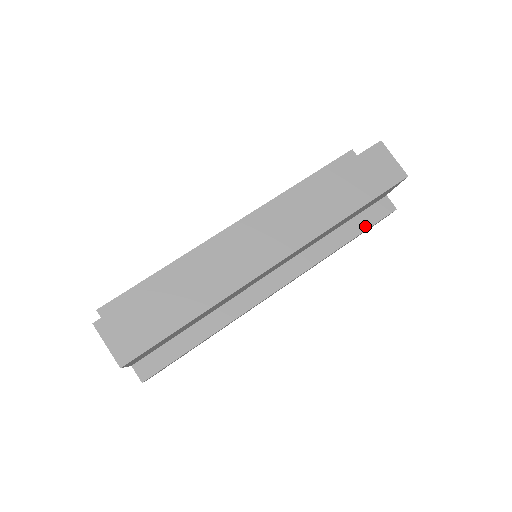
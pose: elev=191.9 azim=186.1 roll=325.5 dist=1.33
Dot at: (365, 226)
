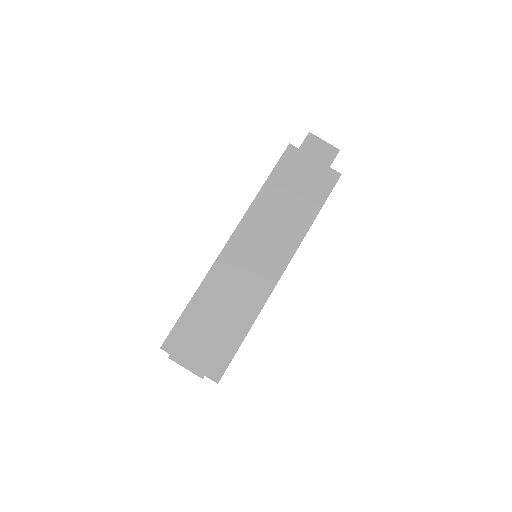
Dot at: (324, 197)
